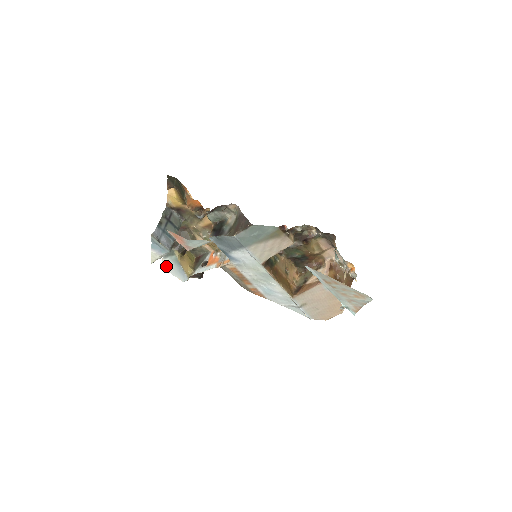
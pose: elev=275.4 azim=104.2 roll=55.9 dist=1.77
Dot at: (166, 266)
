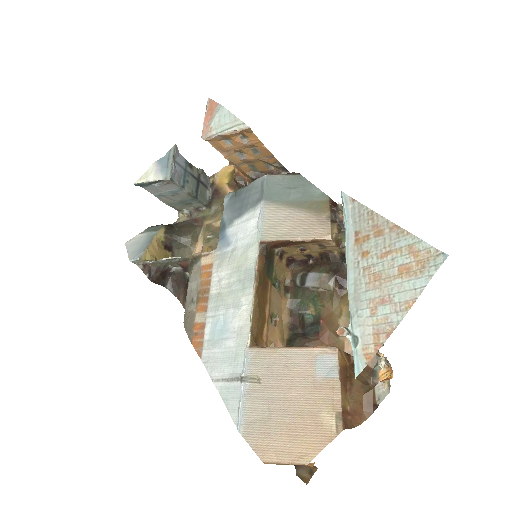
Dot at: (133, 242)
